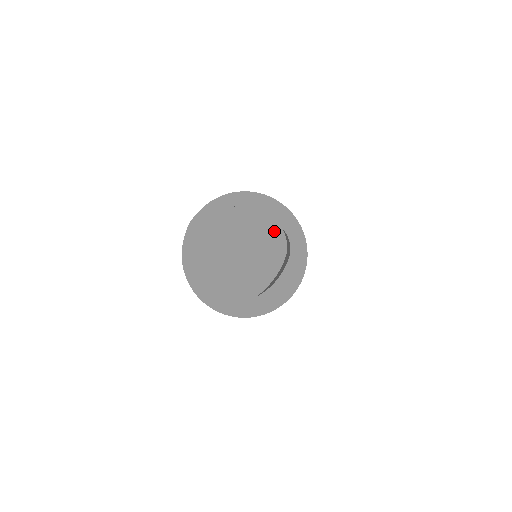
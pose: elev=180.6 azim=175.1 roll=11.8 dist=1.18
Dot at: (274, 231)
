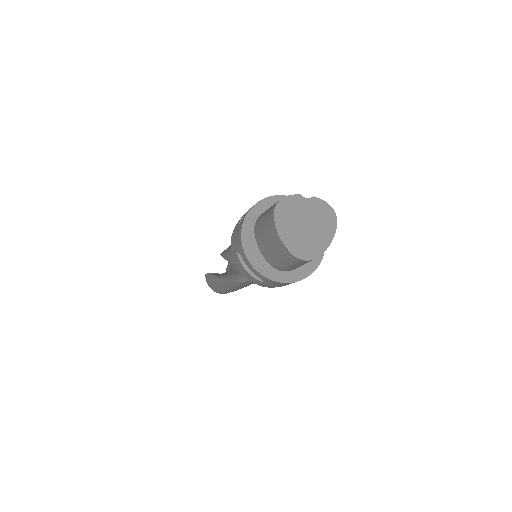
Dot at: (328, 209)
